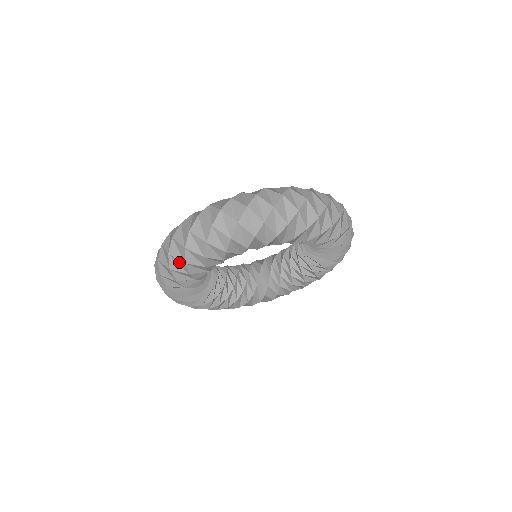
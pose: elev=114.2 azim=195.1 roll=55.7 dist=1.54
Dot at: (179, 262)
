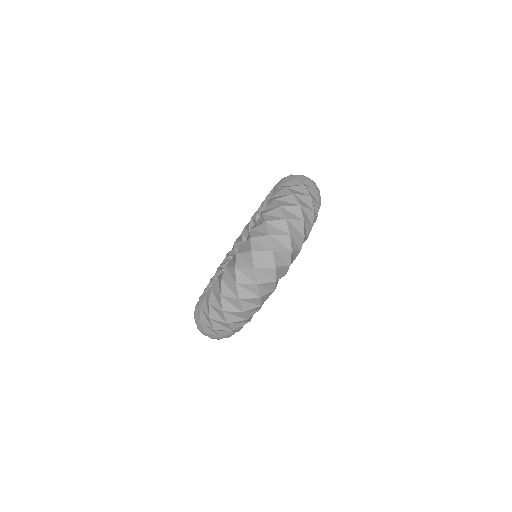
Dot at: (222, 337)
